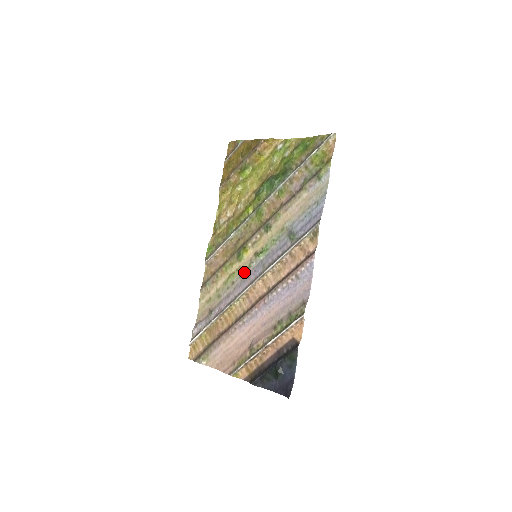
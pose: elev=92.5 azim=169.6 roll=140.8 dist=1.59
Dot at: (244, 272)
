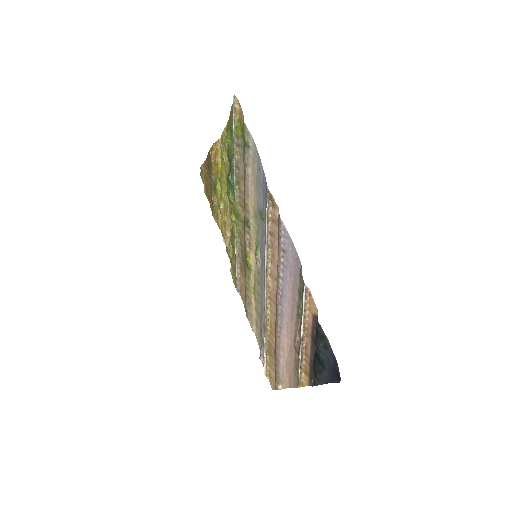
Dot at: (258, 278)
